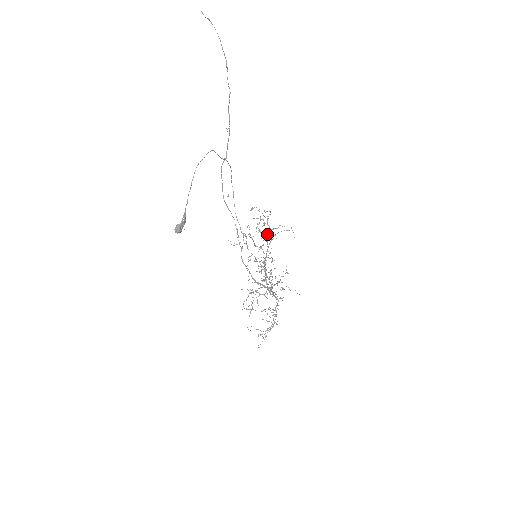
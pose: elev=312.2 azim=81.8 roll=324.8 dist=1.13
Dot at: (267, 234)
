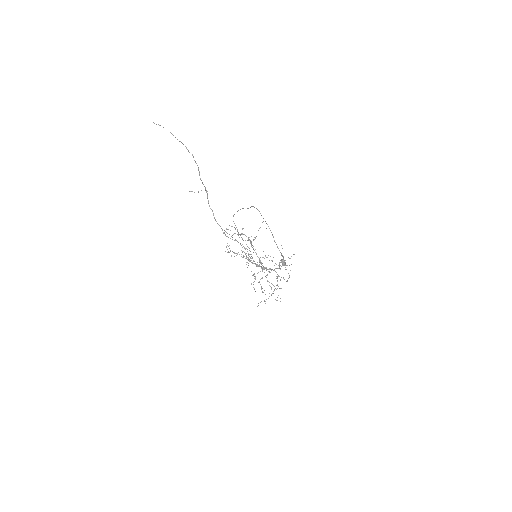
Dot at: (255, 238)
